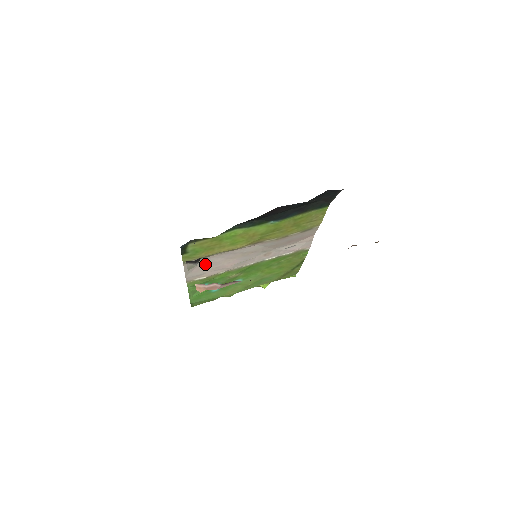
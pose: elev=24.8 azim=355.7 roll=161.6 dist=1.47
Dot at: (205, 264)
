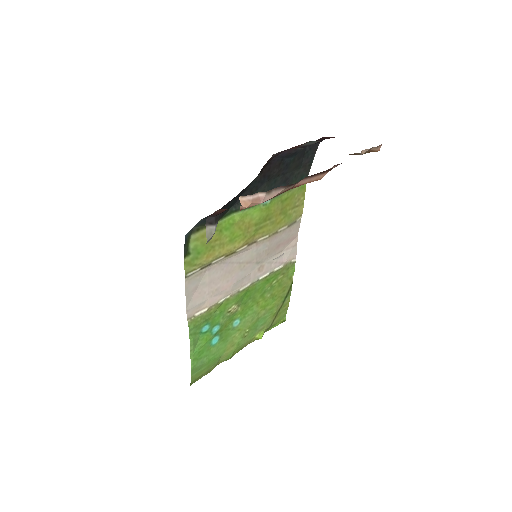
Dot at: (205, 282)
